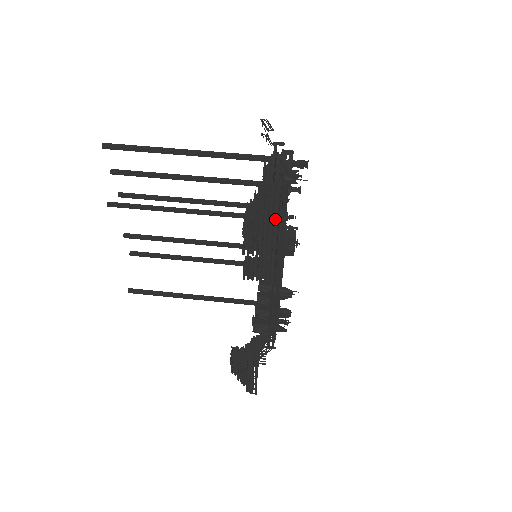
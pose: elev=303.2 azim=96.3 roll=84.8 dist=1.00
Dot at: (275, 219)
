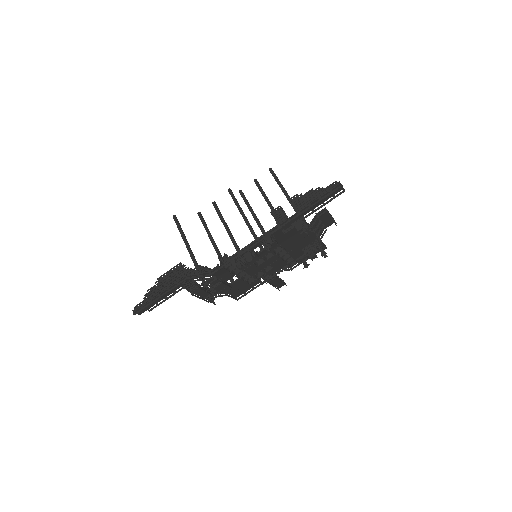
Dot at: (324, 194)
